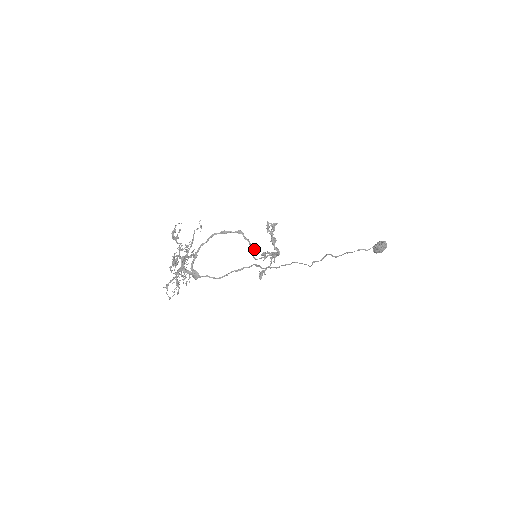
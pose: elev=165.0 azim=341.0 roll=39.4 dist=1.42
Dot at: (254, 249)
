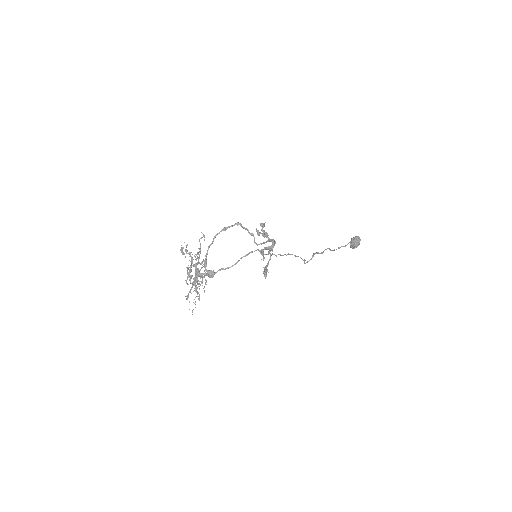
Dot at: (253, 236)
